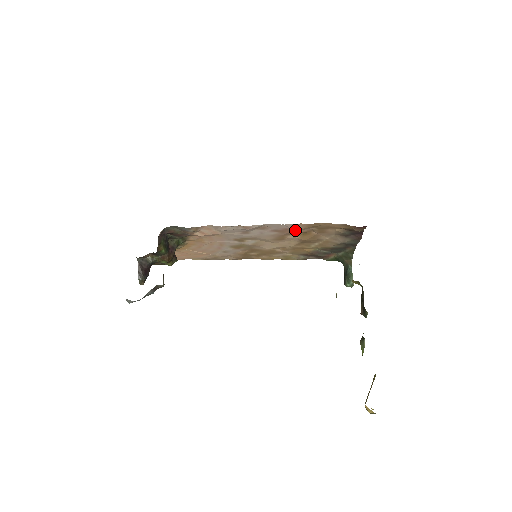
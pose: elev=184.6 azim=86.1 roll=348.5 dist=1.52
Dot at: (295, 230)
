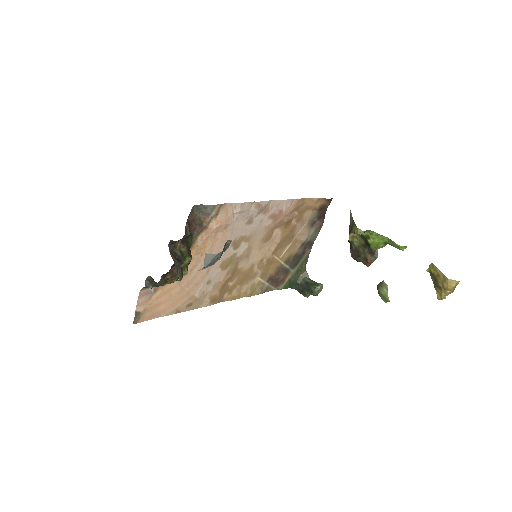
Dot at: (286, 214)
